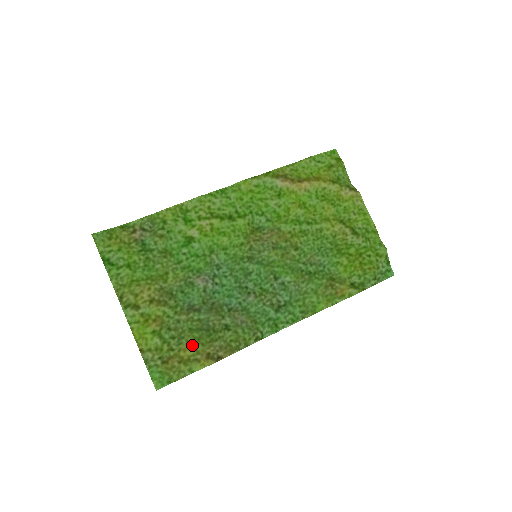
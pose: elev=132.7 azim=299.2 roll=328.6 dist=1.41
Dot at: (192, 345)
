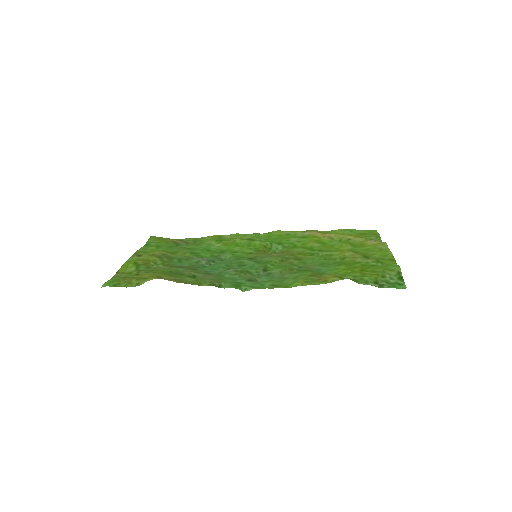
Dot at: (154, 273)
